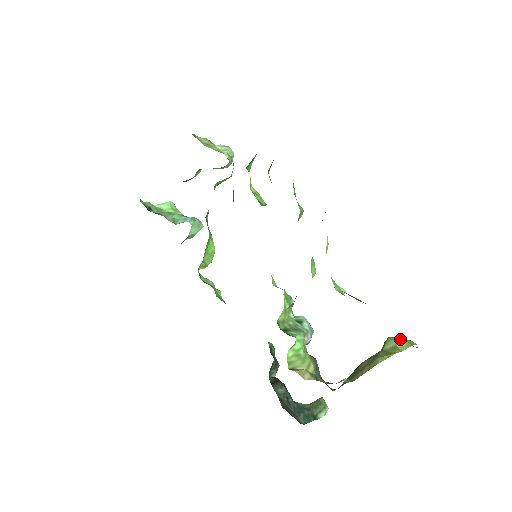
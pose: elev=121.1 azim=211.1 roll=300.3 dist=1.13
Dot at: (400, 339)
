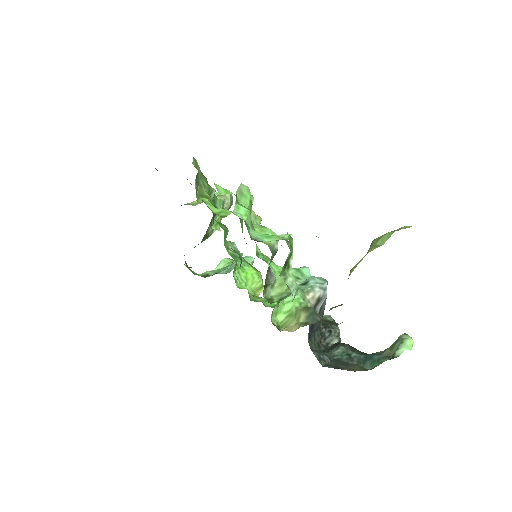
Dot at: (384, 235)
